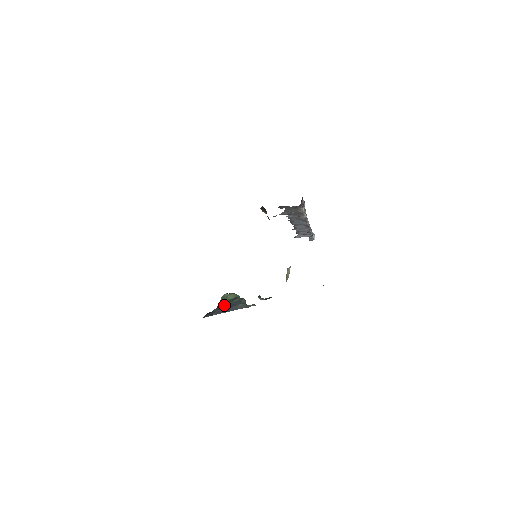
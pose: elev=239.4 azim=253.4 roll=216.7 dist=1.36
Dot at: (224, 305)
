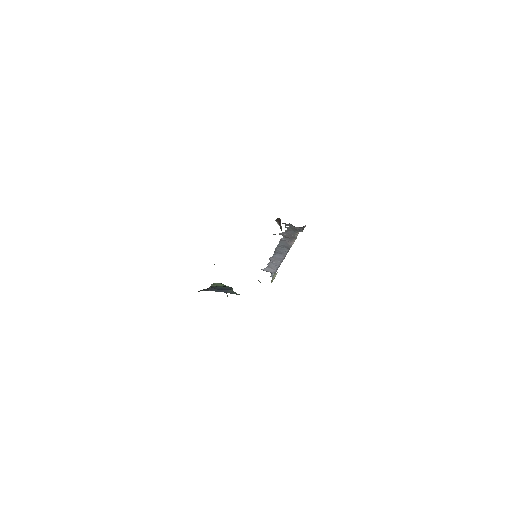
Dot at: (218, 287)
